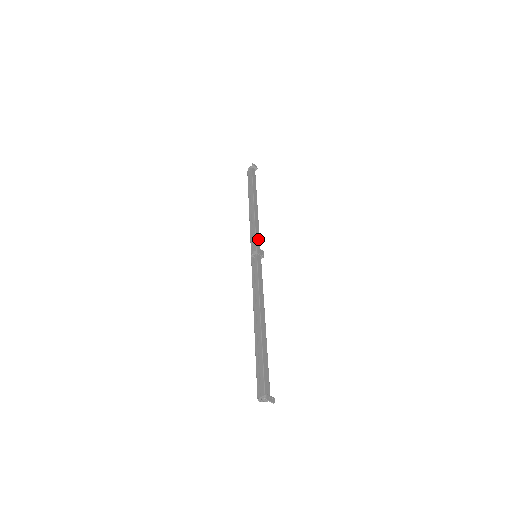
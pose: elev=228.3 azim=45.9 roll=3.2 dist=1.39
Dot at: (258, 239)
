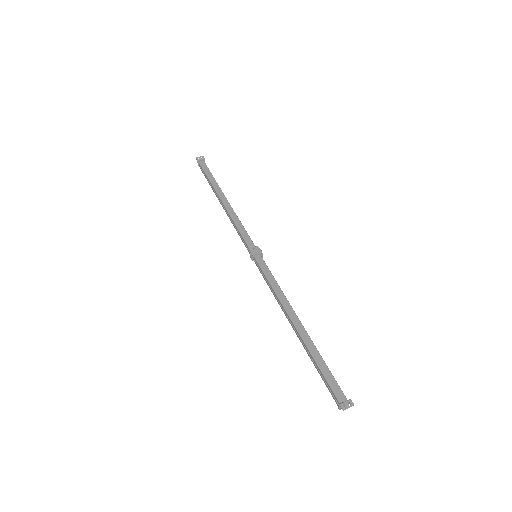
Dot at: (246, 237)
